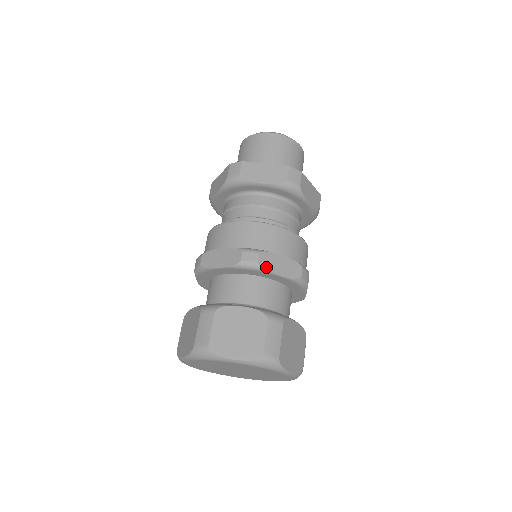
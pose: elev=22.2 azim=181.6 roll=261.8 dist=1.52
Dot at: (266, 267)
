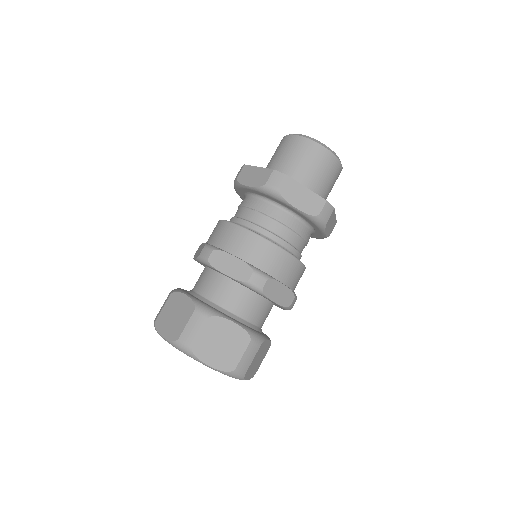
Dot at: (215, 264)
